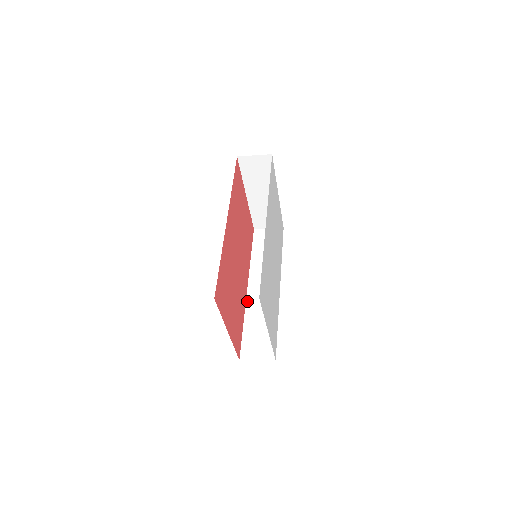
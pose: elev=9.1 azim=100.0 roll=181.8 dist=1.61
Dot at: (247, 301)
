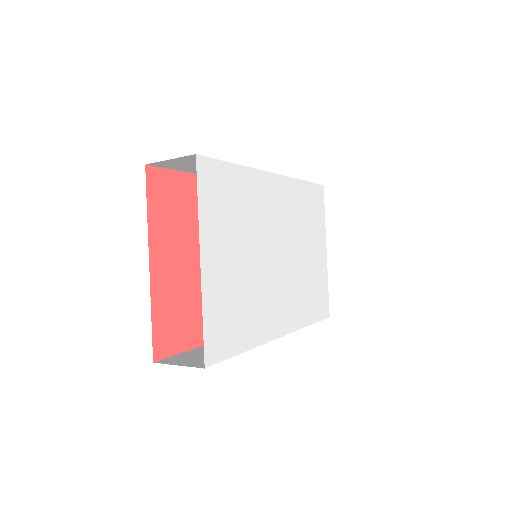
Dot at: occluded
